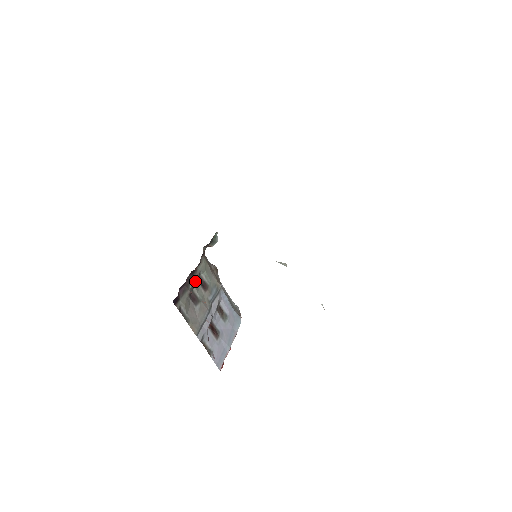
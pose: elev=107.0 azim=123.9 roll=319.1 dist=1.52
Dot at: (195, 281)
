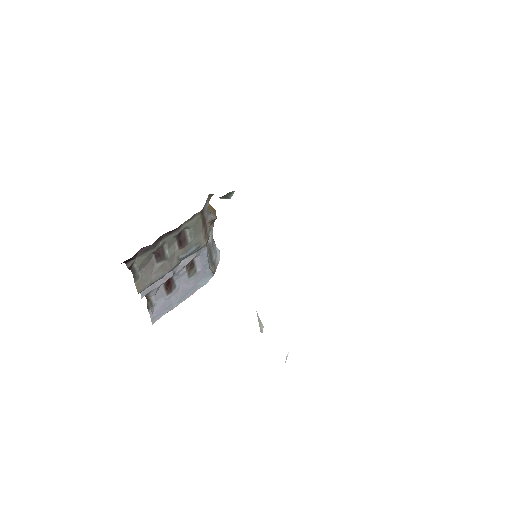
Dot at: (171, 238)
